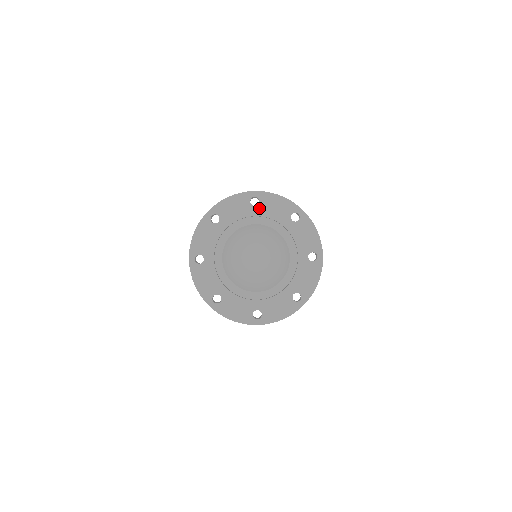
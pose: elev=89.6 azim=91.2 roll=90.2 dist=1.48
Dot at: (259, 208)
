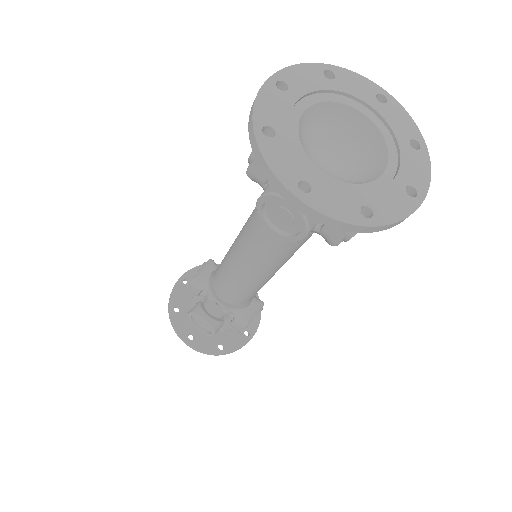
Dot at: (293, 89)
